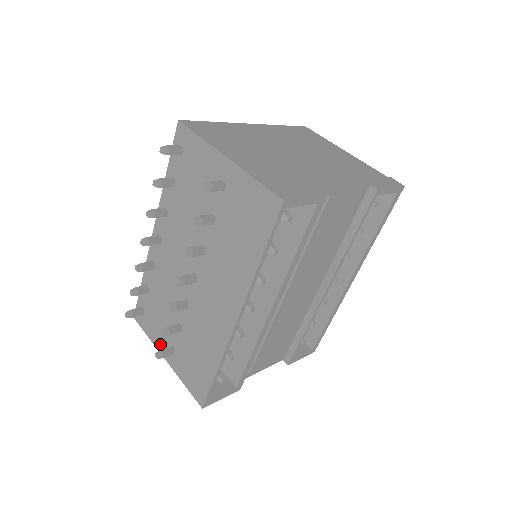
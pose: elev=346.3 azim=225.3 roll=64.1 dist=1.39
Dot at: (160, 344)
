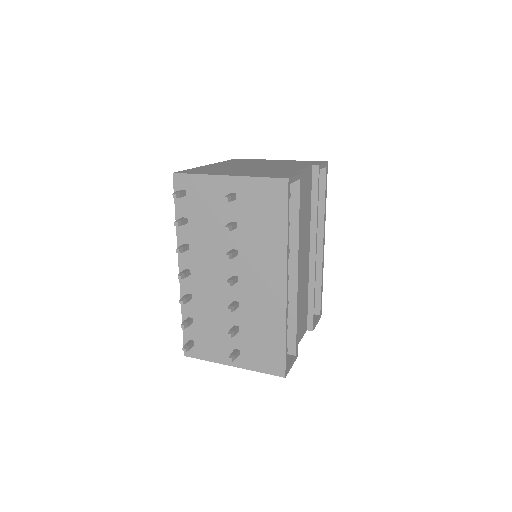
Dot at: (222, 357)
